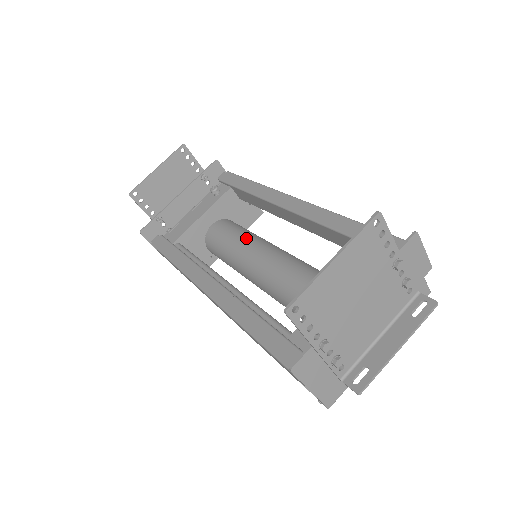
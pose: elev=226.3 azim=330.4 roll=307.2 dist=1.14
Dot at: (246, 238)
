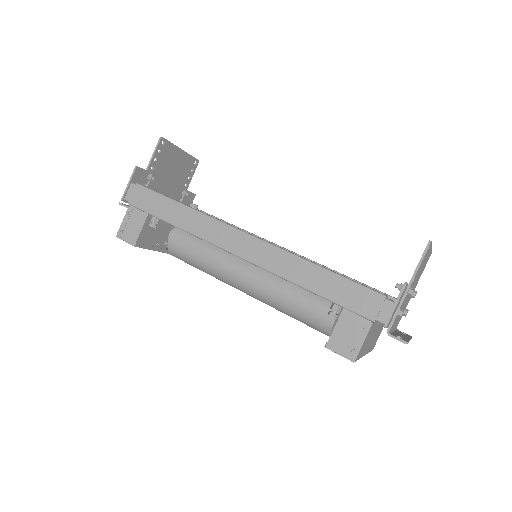
Dot at: occluded
